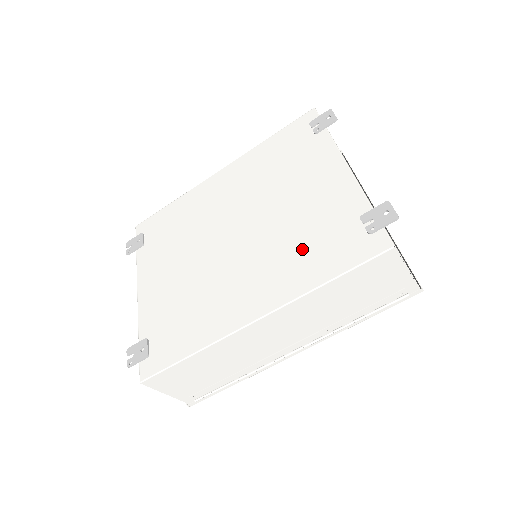
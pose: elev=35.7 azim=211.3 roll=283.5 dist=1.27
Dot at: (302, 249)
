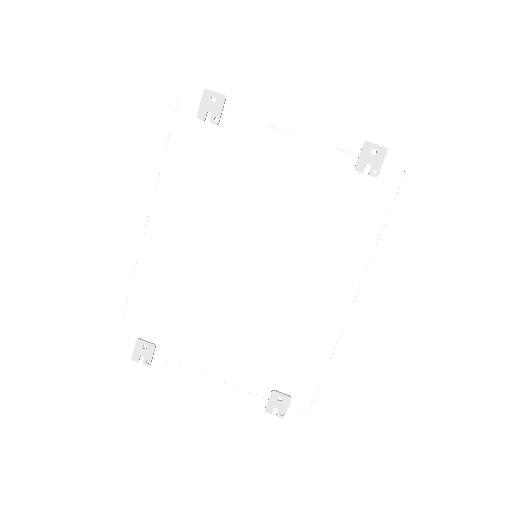
Dot at: (331, 228)
